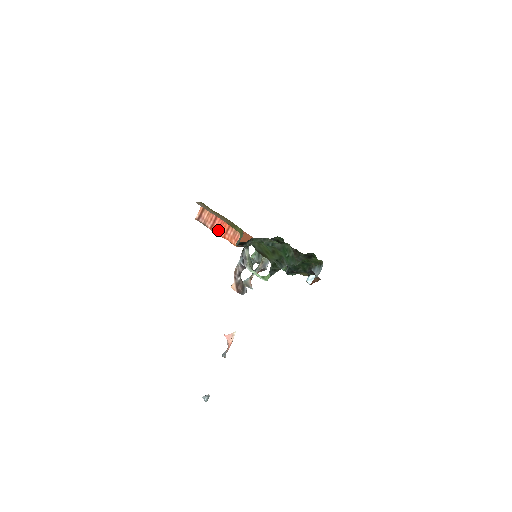
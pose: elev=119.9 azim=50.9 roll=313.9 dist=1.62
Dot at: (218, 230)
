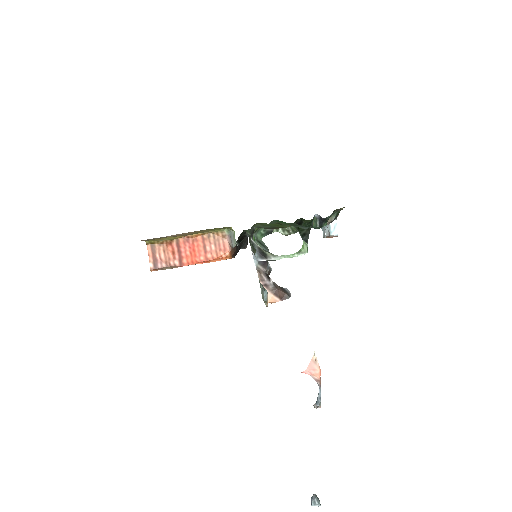
Dot at: (192, 258)
